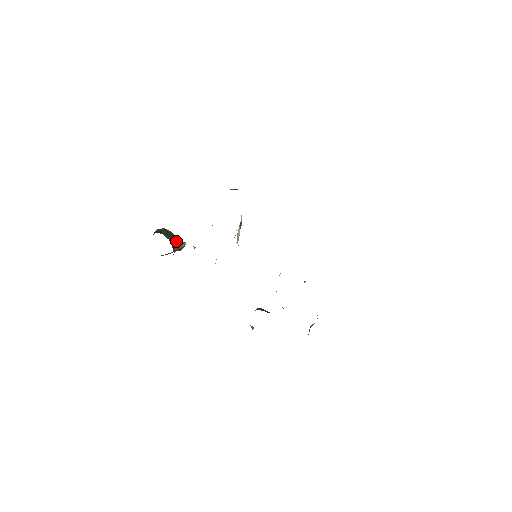
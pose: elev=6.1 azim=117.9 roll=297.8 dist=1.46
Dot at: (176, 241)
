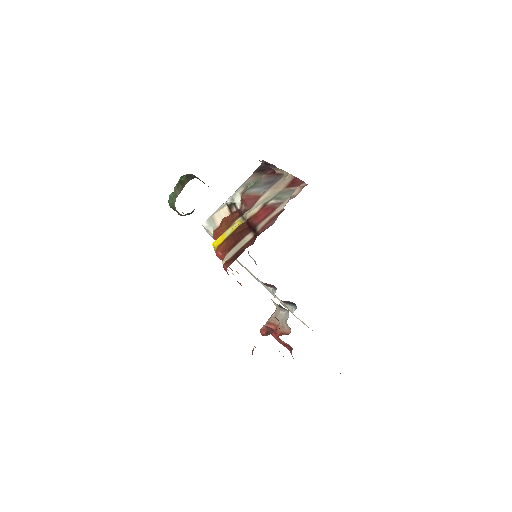
Dot at: occluded
